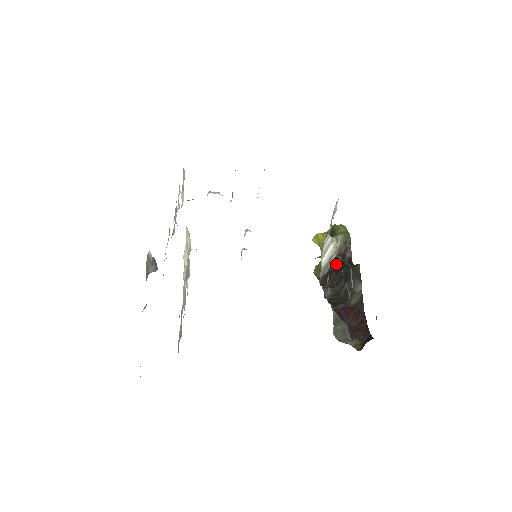
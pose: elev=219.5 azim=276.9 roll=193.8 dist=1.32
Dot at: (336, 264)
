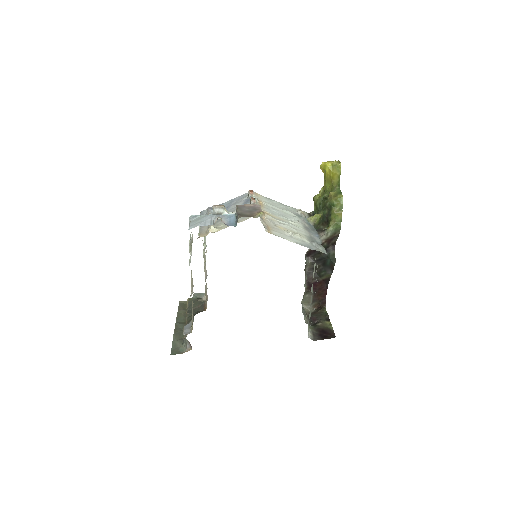
Dot at: occluded
